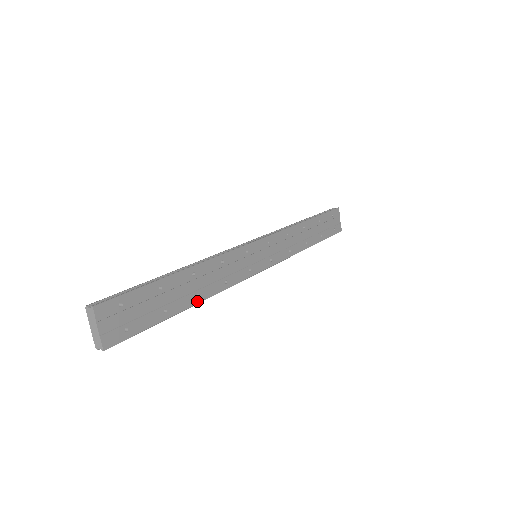
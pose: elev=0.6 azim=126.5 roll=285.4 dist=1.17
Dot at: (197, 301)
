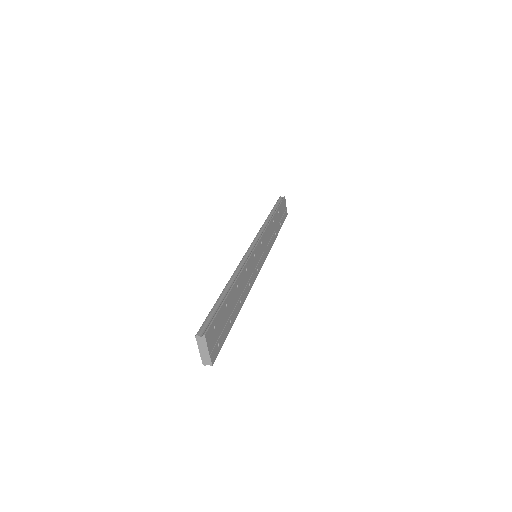
Dot at: (241, 306)
